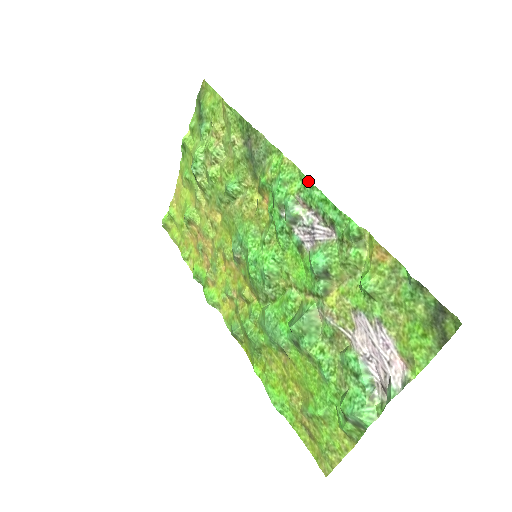
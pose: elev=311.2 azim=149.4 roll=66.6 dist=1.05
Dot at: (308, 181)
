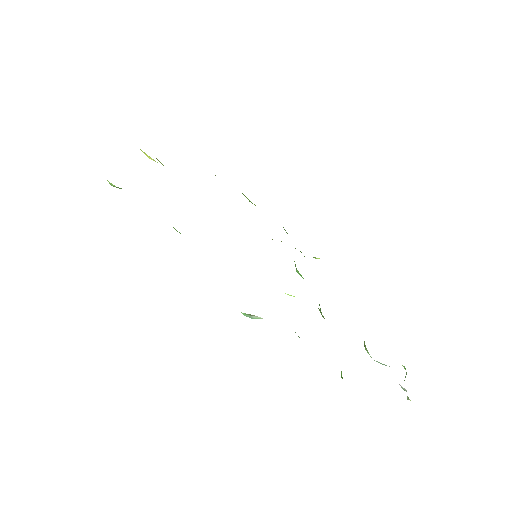
Dot at: occluded
